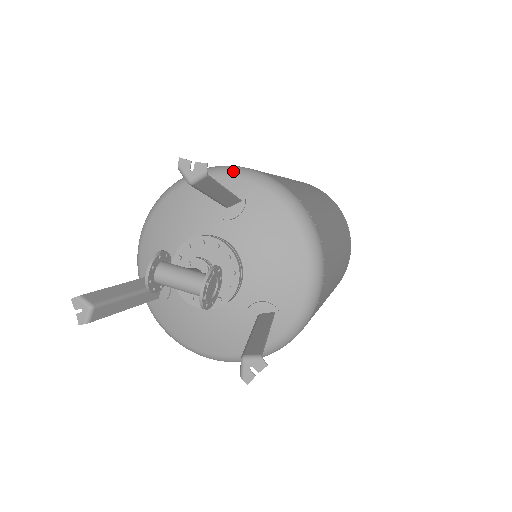
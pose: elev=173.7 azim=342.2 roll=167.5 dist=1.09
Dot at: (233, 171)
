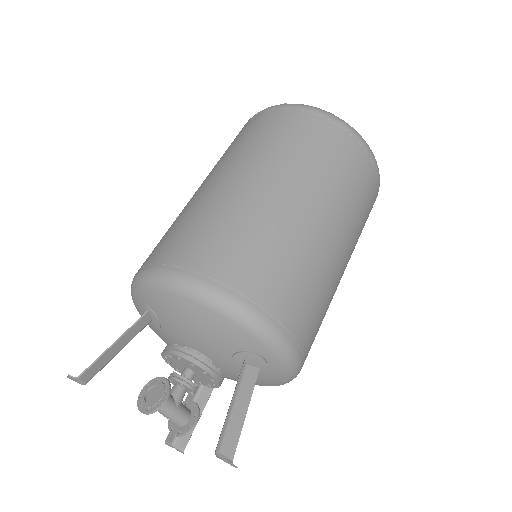
Dot at: (277, 350)
